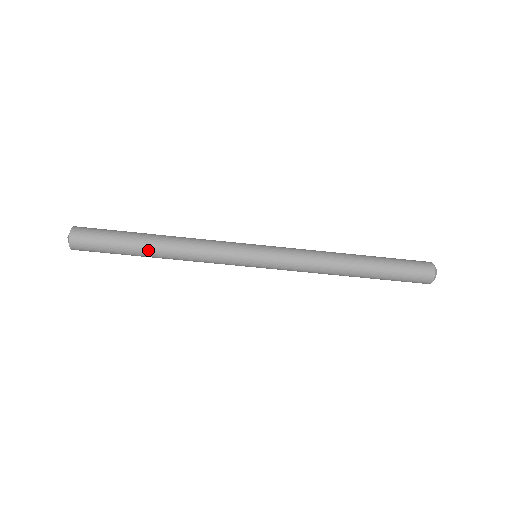
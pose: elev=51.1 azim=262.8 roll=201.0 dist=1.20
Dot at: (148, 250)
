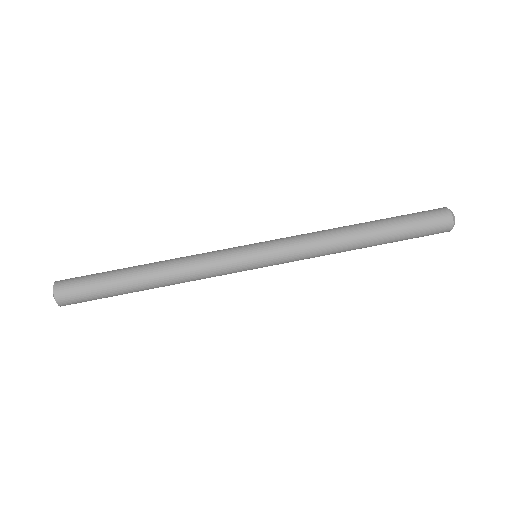
Dot at: (139, 266)
